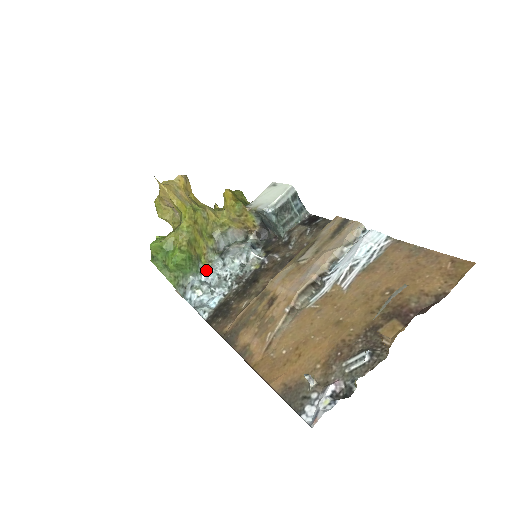
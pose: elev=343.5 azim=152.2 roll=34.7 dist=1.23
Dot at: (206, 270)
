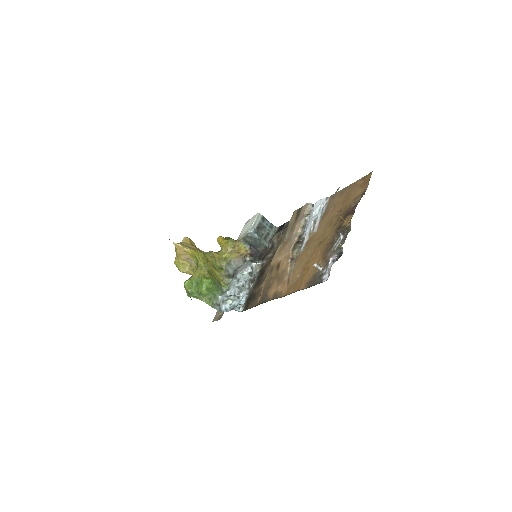
Dot at: (228, 289)
